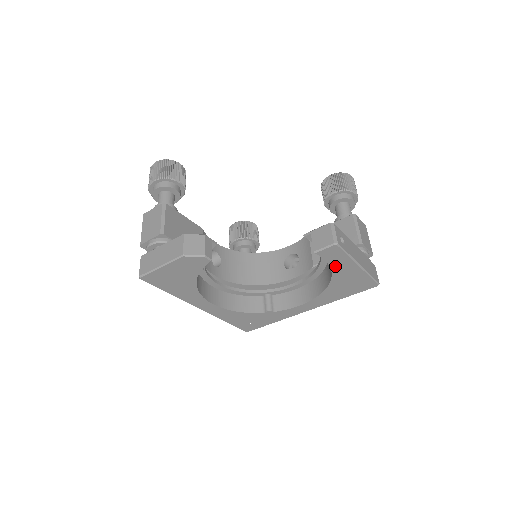
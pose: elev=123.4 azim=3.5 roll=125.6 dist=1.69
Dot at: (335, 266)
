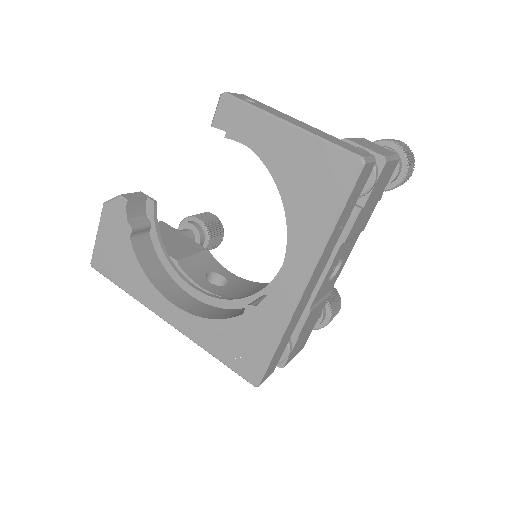
Dot at: (255, 142)
